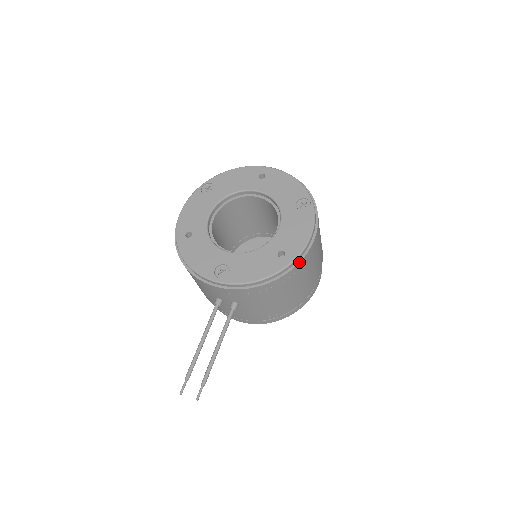
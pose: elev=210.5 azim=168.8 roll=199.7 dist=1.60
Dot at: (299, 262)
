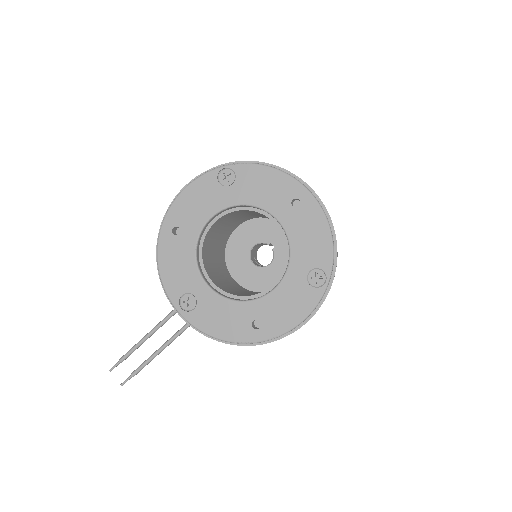
Dot at: (270, 342)
